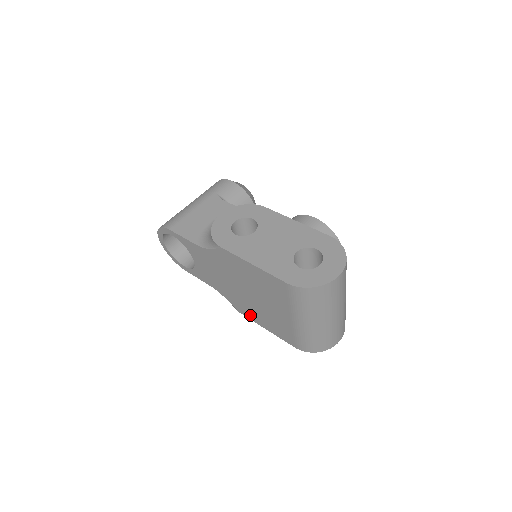
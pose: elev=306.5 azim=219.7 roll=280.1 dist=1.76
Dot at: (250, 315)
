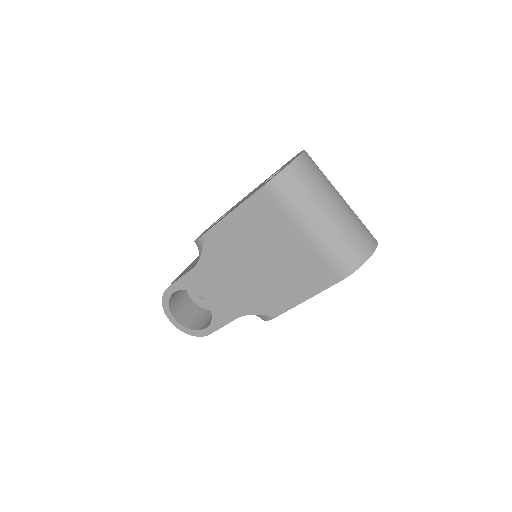
Dot at: (284, 302)
